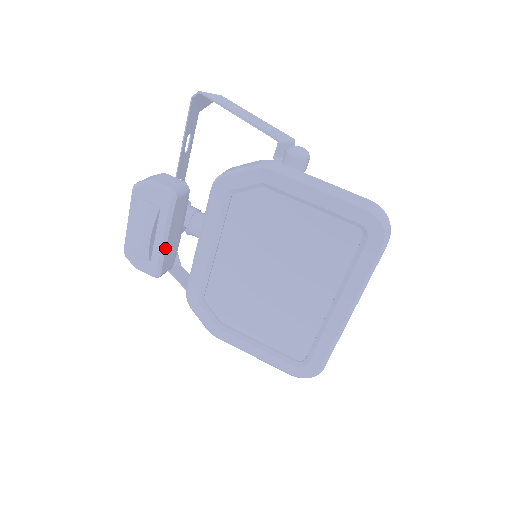
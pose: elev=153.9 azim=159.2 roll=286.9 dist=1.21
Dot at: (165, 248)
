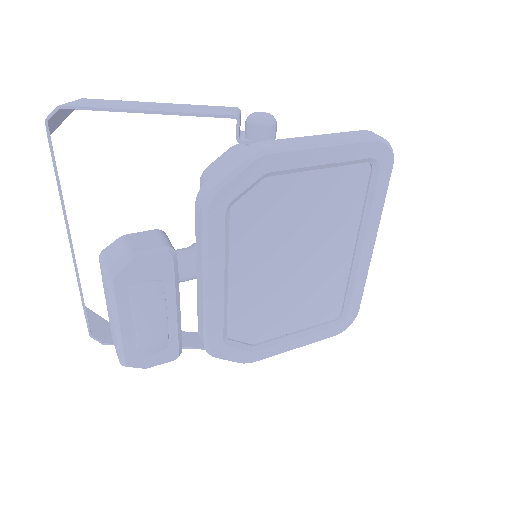
Dot at: (180, 319)
